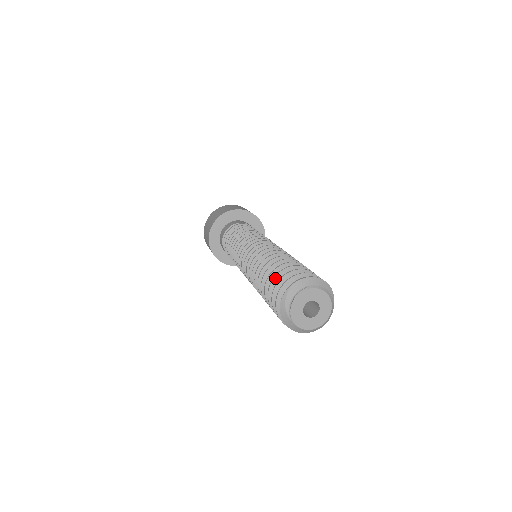
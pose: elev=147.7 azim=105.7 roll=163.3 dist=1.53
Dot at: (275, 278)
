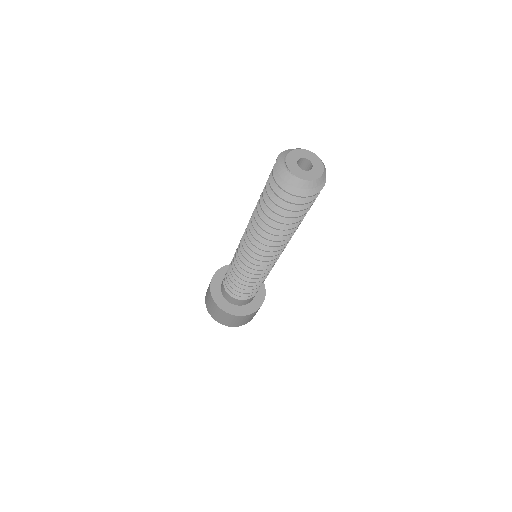
Dot at: (267, 185)
